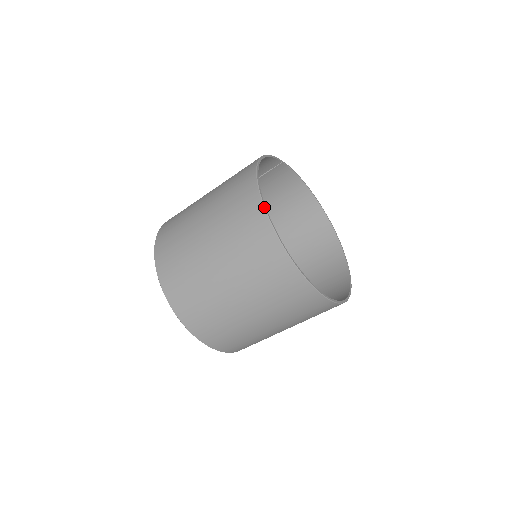
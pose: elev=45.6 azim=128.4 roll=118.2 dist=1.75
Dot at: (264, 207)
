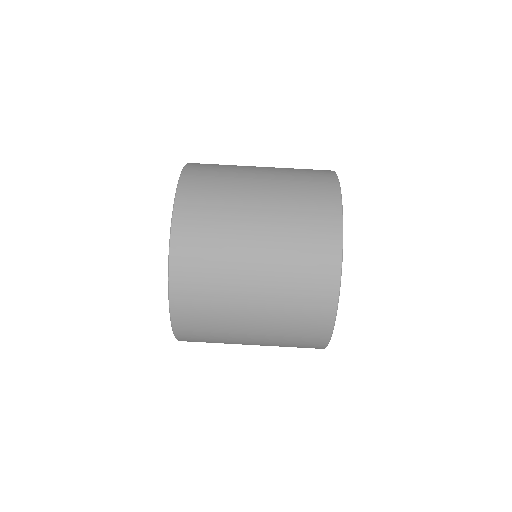
Dot at: occluded
